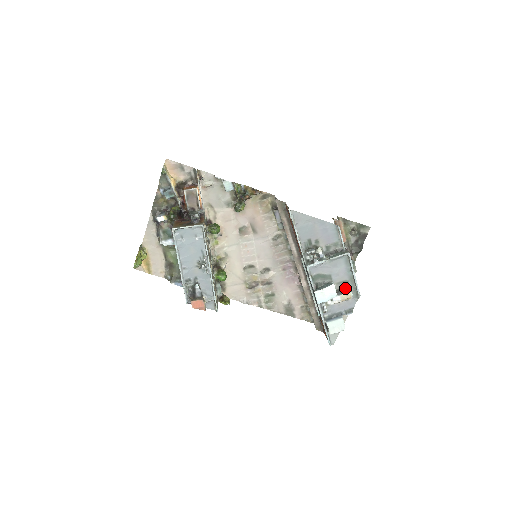
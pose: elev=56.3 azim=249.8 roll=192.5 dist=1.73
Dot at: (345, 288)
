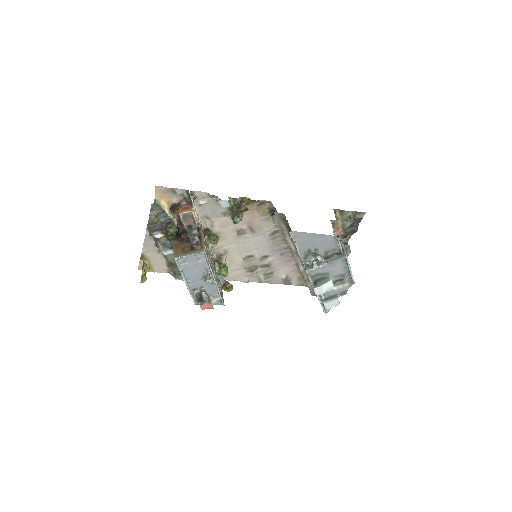
Dot at: (341, 279)
